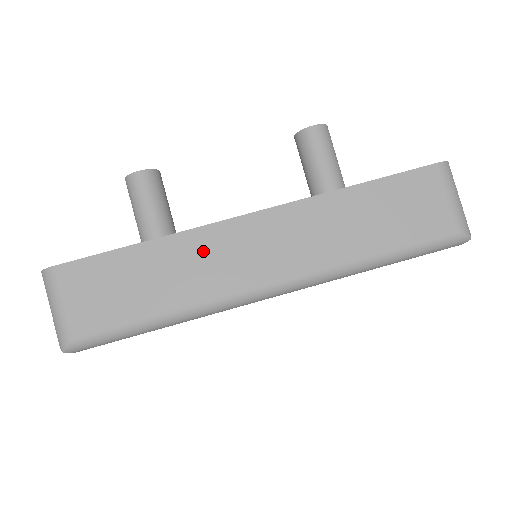
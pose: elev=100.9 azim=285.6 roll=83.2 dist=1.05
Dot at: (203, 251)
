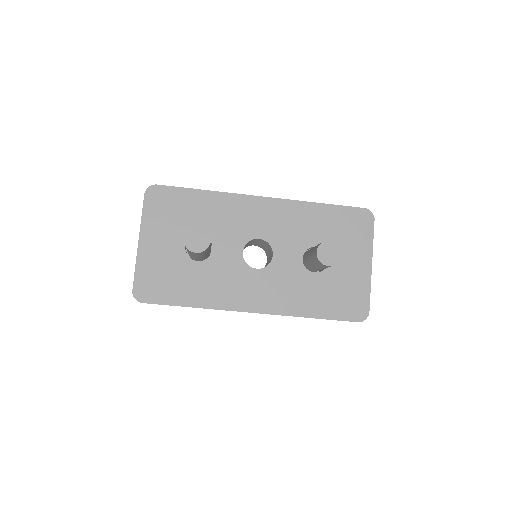
Dot at: occluded
